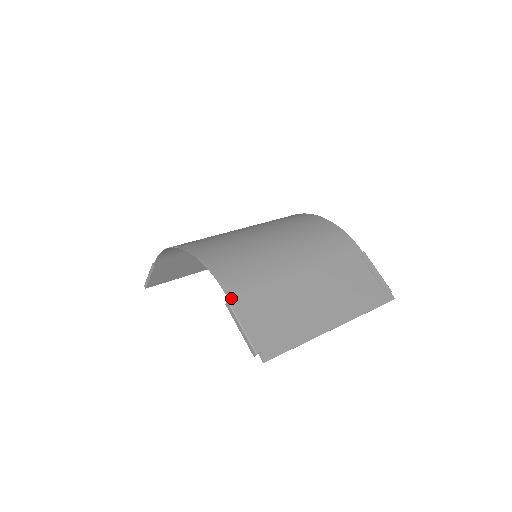
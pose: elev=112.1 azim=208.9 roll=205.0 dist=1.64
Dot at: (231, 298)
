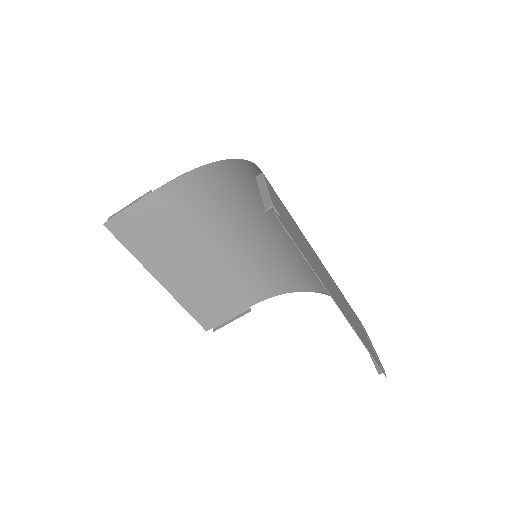
Dot at: occluded
